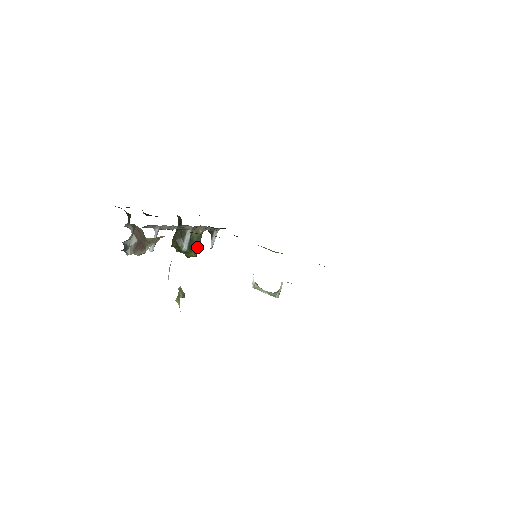
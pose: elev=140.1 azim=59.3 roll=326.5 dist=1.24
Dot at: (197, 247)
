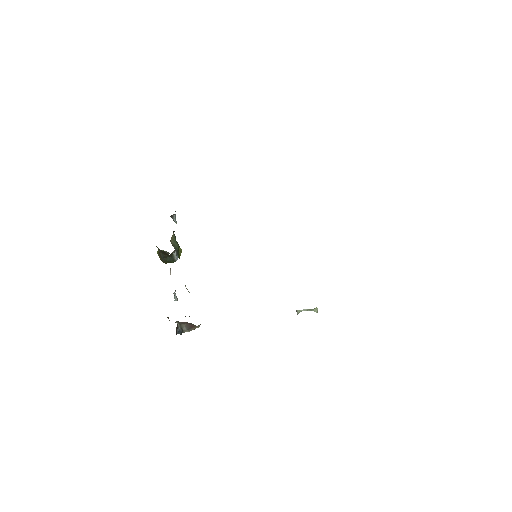
Dot at: (178, 244)
